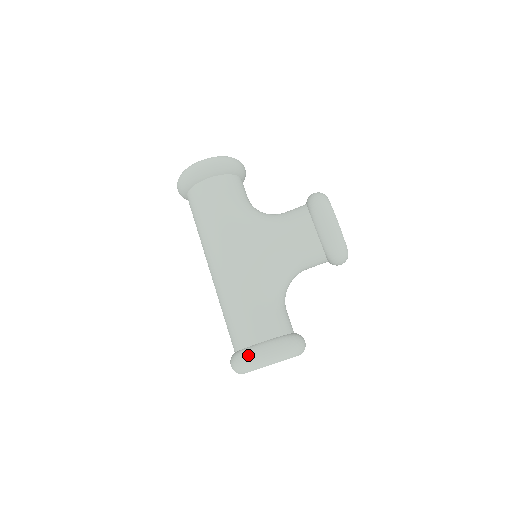
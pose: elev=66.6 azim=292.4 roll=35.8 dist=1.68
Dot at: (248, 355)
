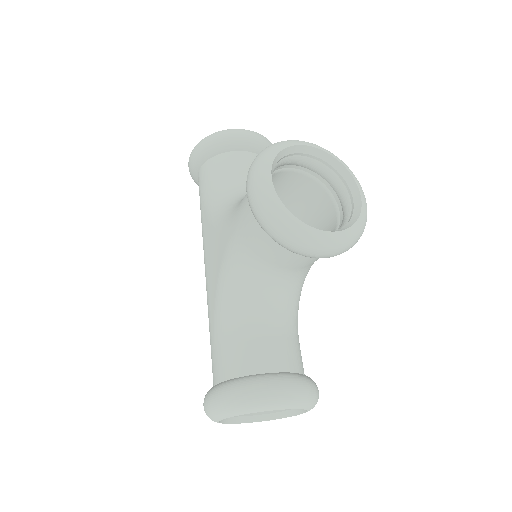
Dot at: occluded
